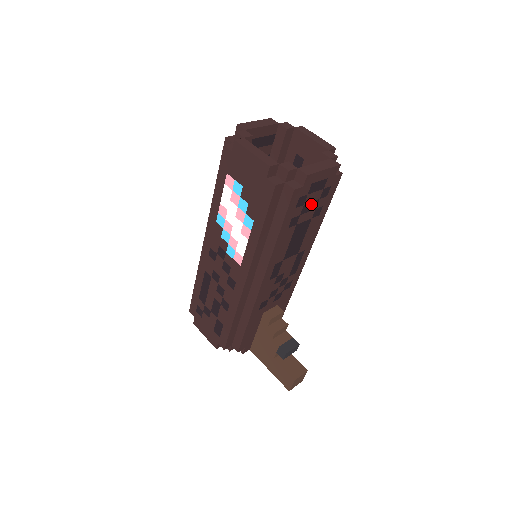
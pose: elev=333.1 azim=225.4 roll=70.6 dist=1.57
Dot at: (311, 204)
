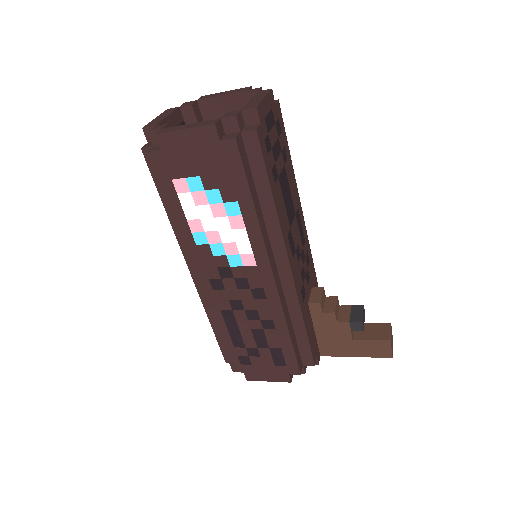
Dot at: (276, 146)
